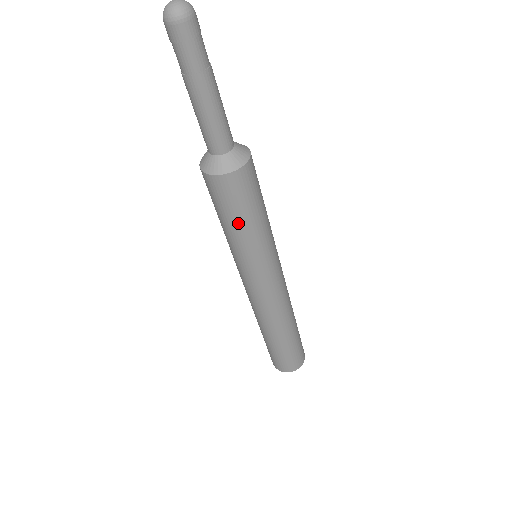
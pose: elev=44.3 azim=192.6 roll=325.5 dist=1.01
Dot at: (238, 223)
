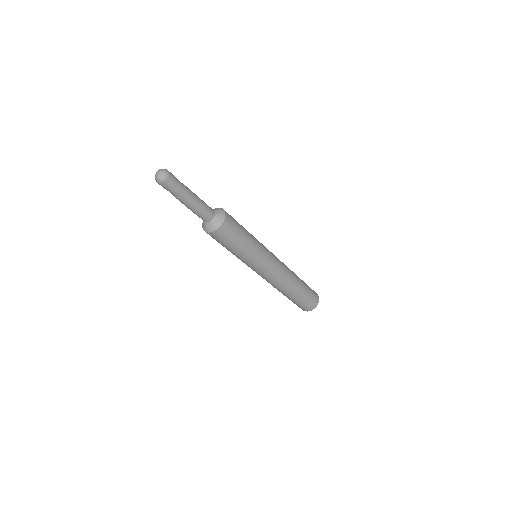
Dot at: (228, 249)
